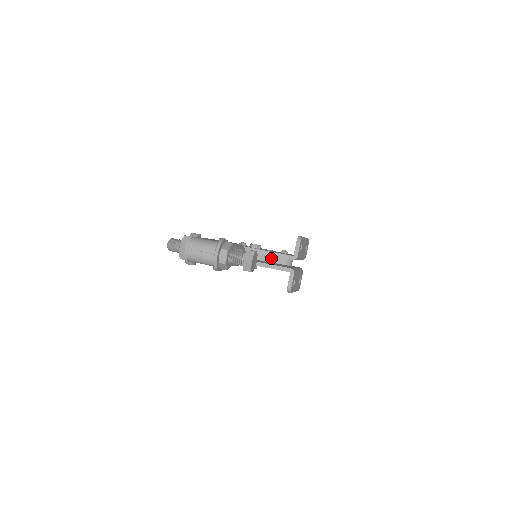
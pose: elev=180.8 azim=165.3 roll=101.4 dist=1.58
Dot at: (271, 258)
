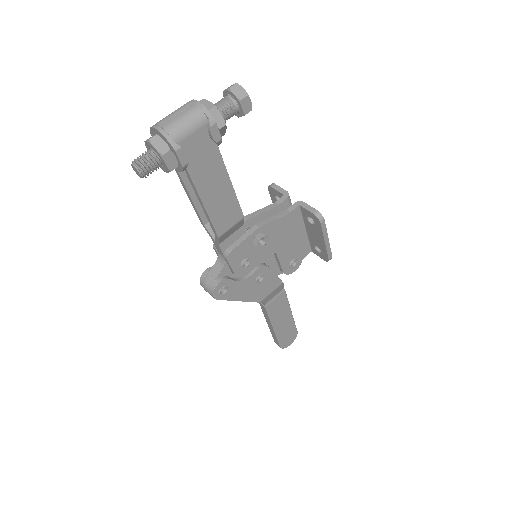
Dot at: (272, 253)
